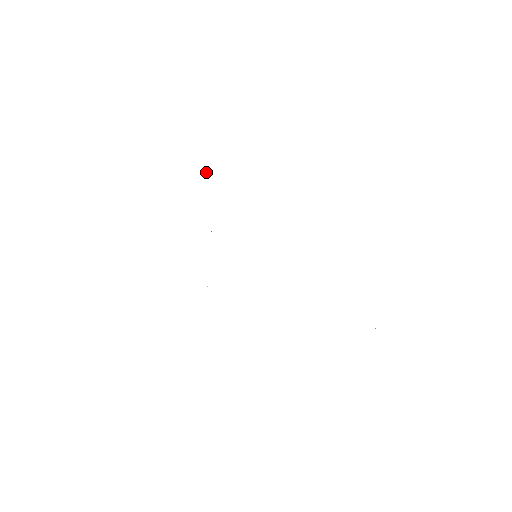
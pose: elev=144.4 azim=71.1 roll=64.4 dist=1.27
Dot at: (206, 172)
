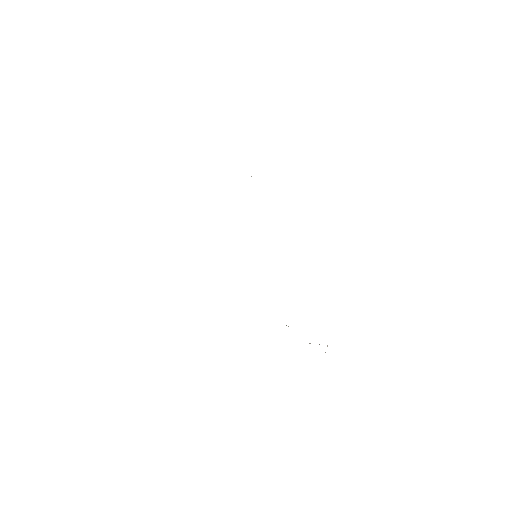
Dot at: occluded
